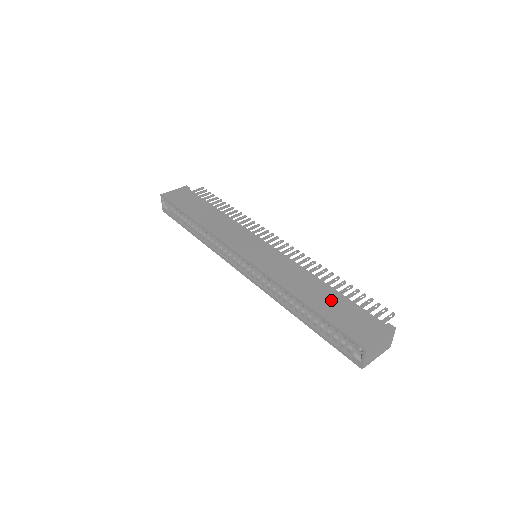
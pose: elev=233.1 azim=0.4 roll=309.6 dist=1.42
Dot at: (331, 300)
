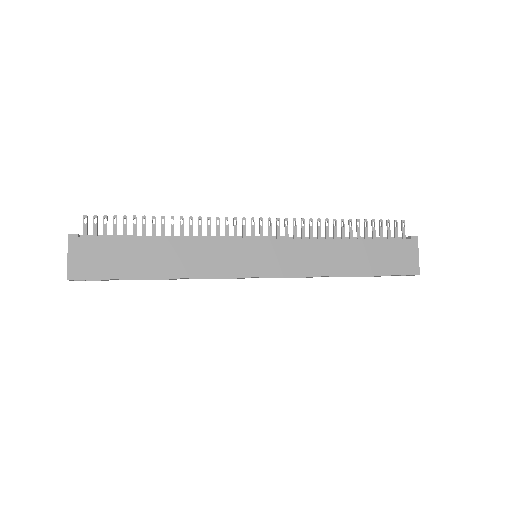
Dot at: (365, 254)
